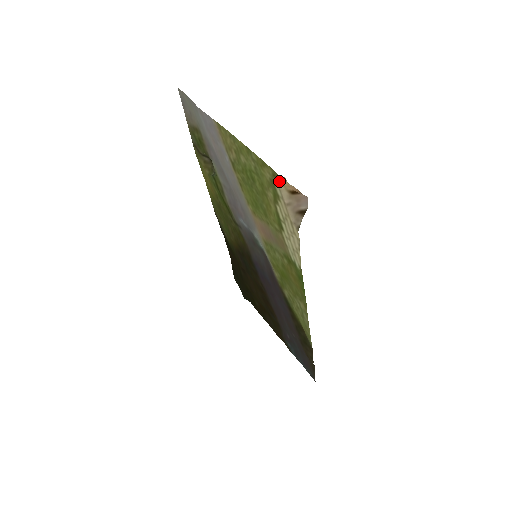
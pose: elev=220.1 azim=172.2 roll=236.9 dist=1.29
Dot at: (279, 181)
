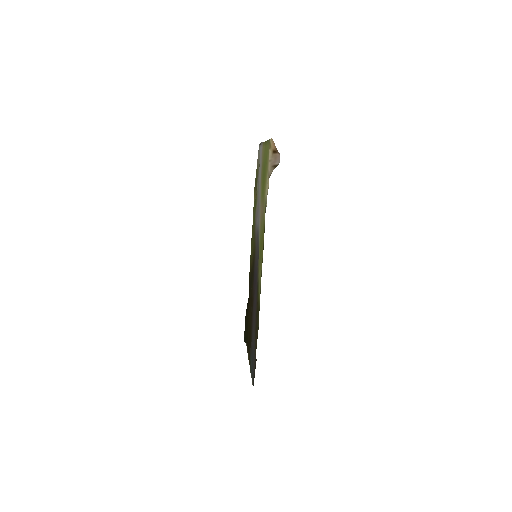
Dot at: (270, 145)
